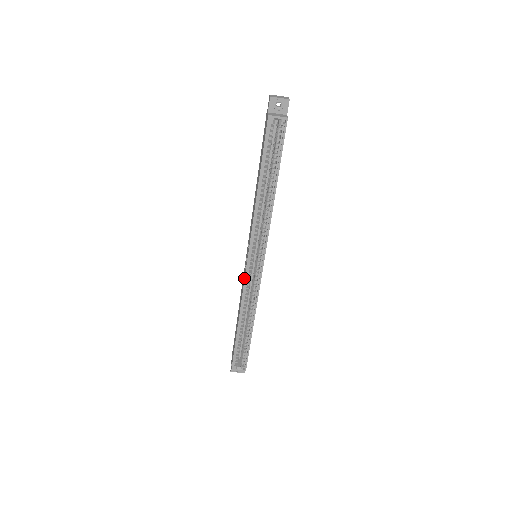
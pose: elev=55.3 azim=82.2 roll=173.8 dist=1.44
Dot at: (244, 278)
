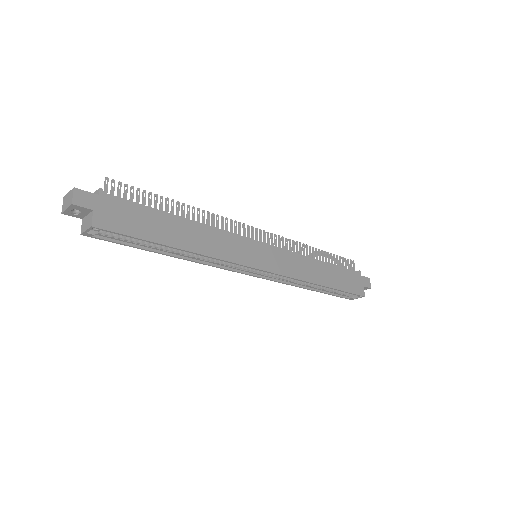
Dot at: (266, 278)
